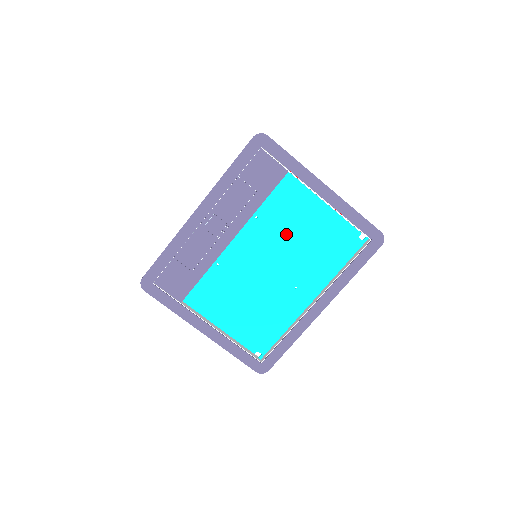
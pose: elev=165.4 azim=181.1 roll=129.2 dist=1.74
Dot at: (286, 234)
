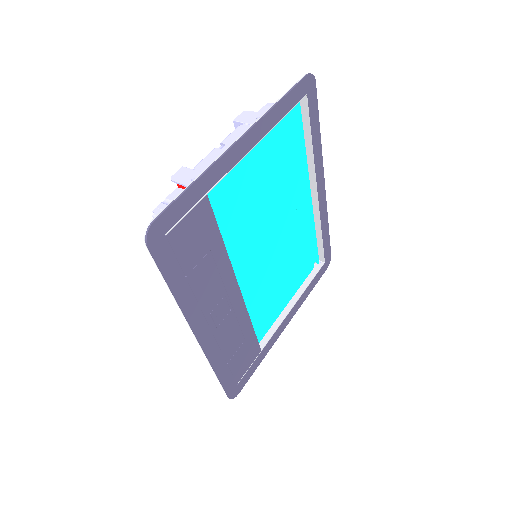
Dot at: (255, 212)
